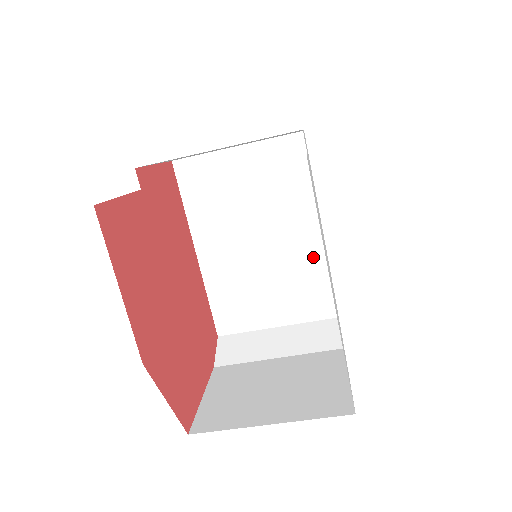
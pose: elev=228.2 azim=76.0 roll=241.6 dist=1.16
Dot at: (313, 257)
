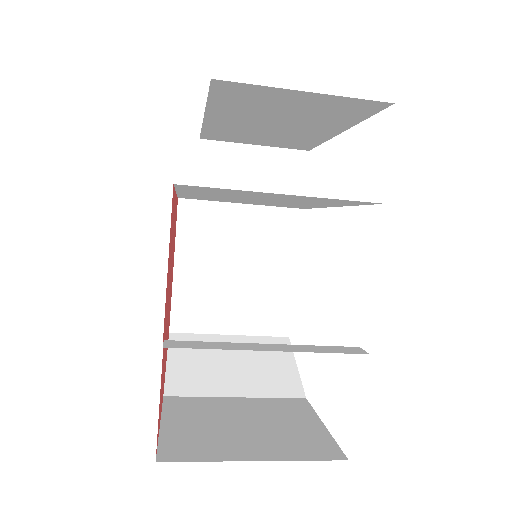
Dot at: (309, 206)
